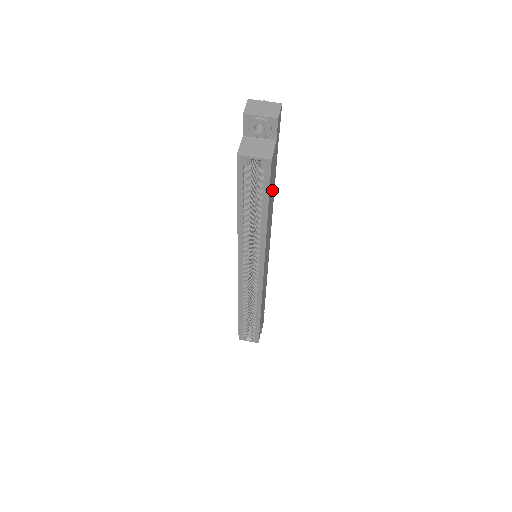
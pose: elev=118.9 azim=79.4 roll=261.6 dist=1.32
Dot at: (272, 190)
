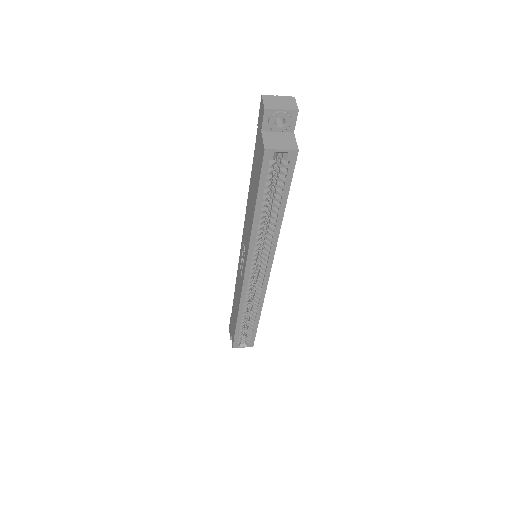
Dot at: occluded
